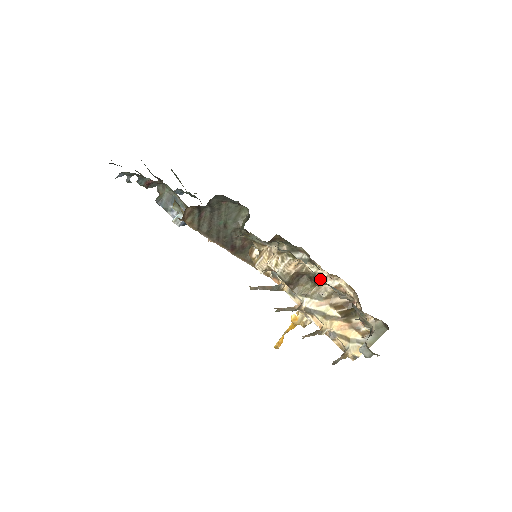
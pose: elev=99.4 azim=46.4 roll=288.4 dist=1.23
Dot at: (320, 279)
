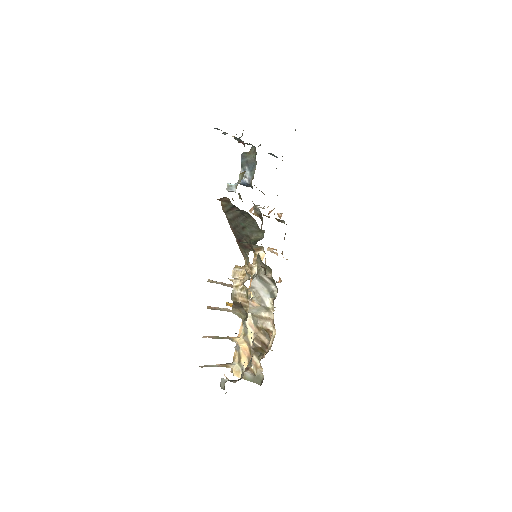
Dot at: (267, 315)
